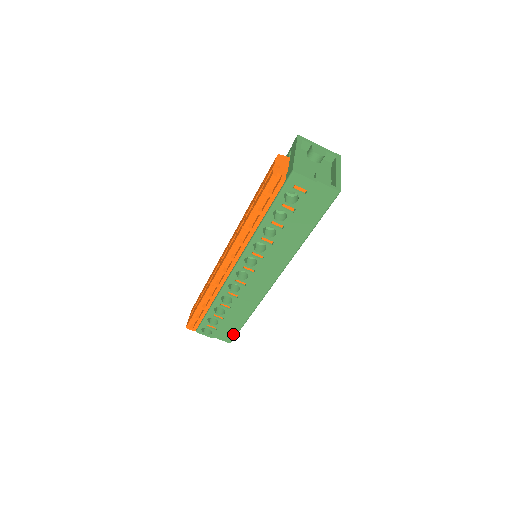
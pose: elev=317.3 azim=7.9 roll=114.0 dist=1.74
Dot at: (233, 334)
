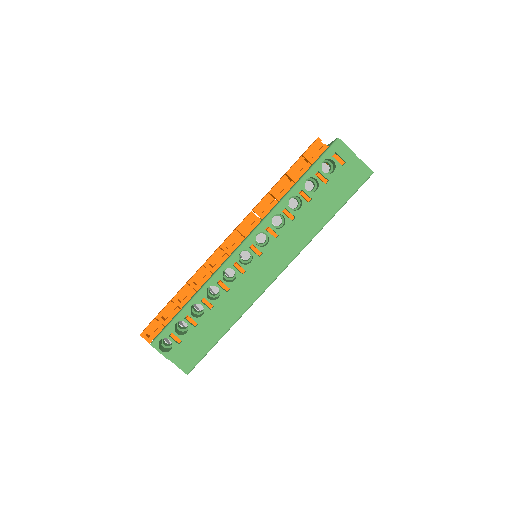
Dot at: (197, 357)
